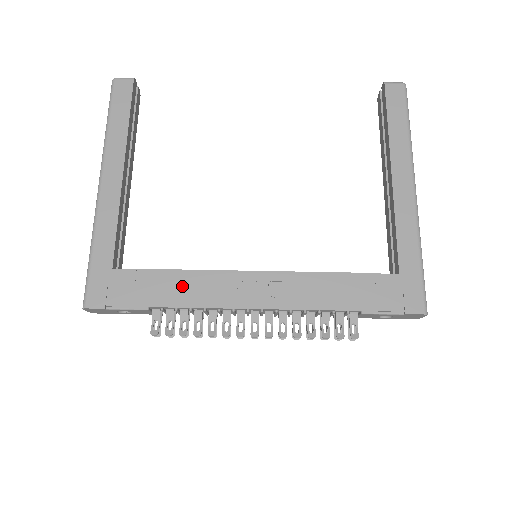
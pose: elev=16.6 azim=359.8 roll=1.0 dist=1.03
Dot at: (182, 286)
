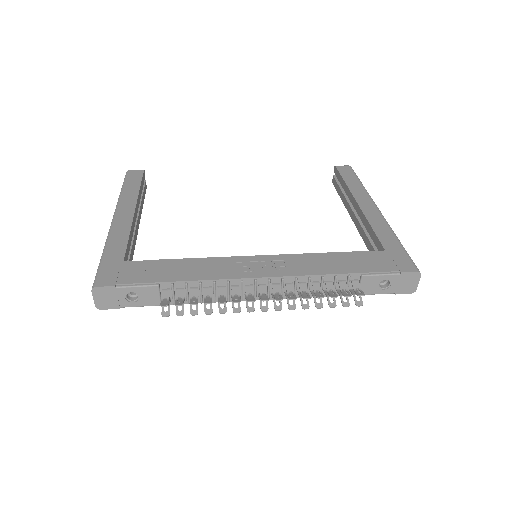
Dot at: (191, 268)
